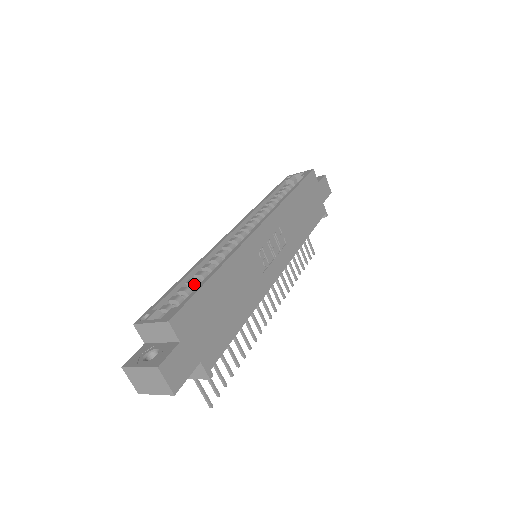
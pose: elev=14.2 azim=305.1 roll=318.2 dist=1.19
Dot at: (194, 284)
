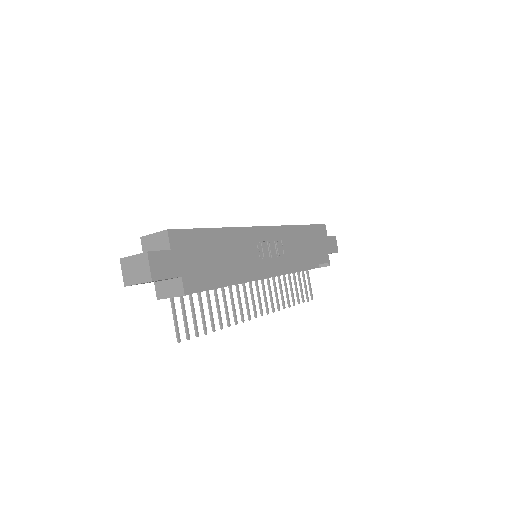
Dot at: occluded
